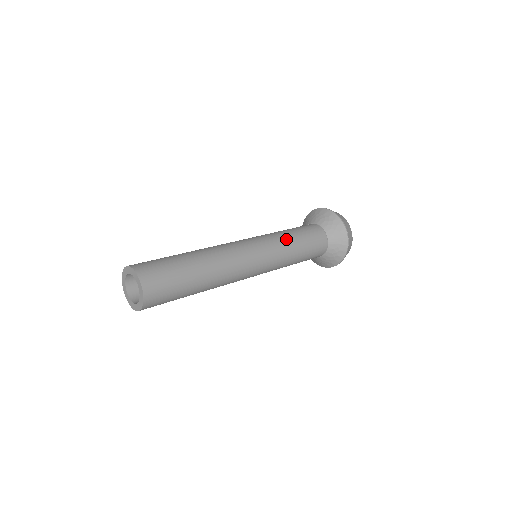
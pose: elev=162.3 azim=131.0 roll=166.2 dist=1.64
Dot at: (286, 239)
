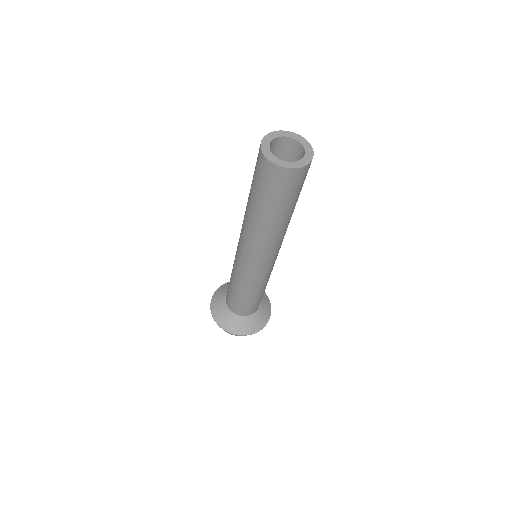
Dot at: occluded
